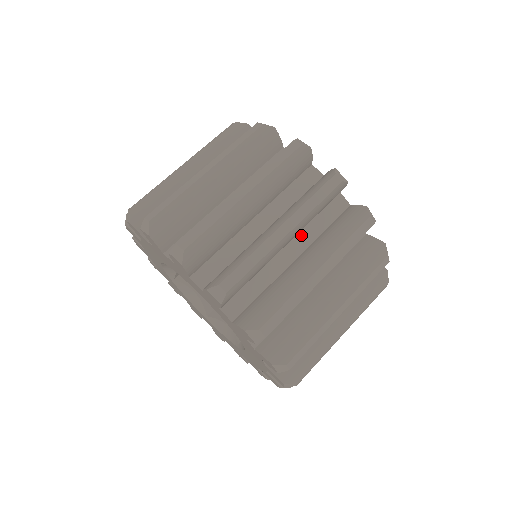
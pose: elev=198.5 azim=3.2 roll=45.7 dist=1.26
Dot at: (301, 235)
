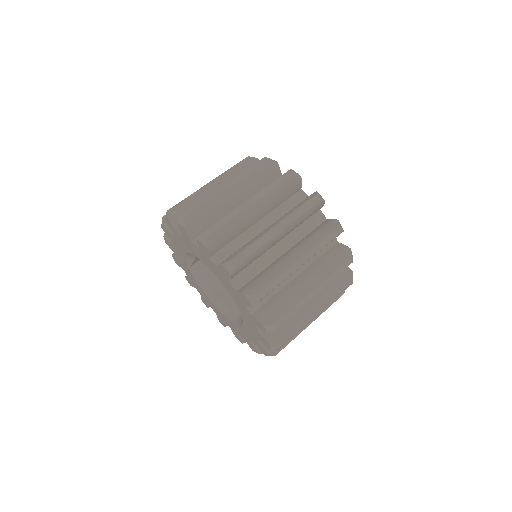
Dot at: occluded
